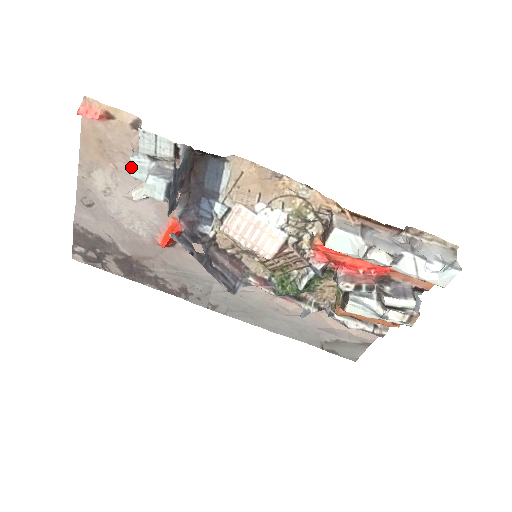
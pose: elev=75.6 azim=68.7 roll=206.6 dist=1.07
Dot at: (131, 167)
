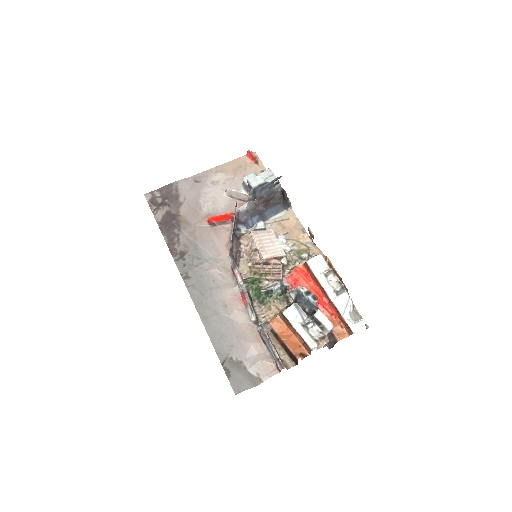
Dot at: (249, 175)
